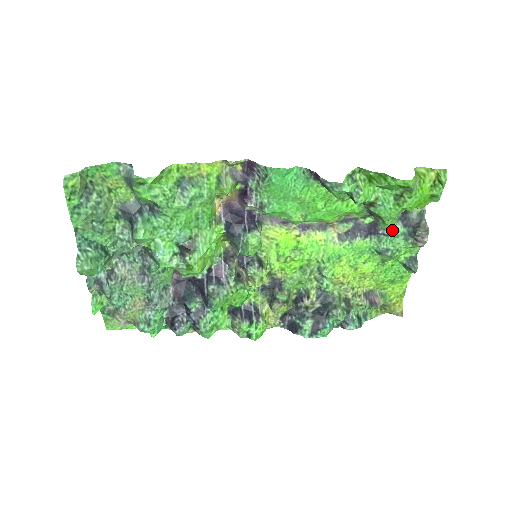
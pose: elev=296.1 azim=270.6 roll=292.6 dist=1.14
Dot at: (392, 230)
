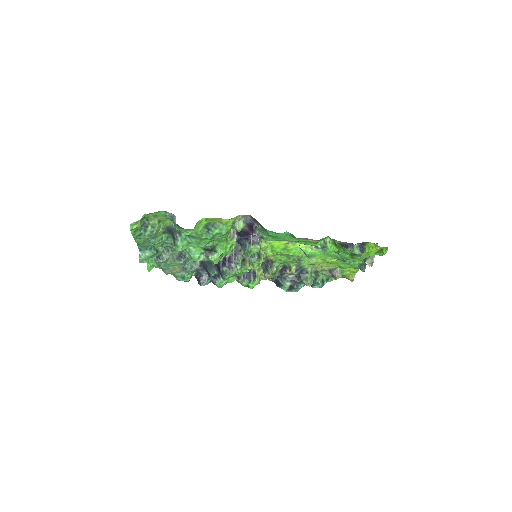
Dot at: occluded
